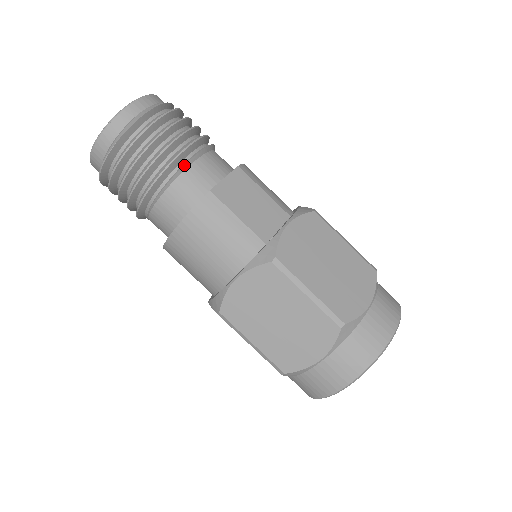
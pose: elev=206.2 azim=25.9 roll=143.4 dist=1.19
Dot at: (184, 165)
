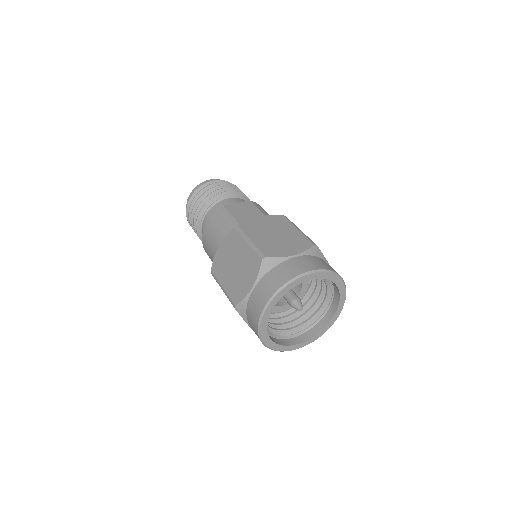
Dot at: (218, 199)
